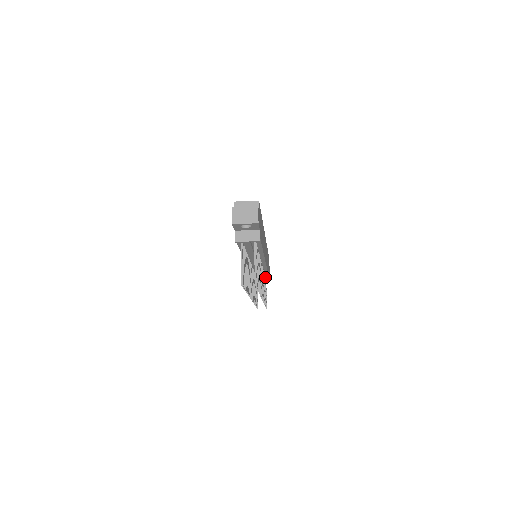
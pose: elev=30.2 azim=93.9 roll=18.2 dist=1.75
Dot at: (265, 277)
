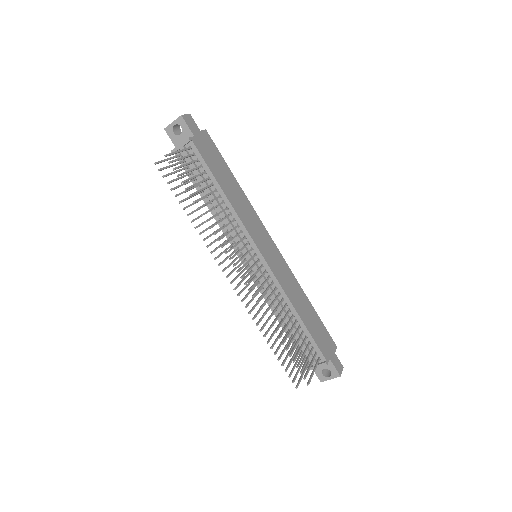
Dot at: (306, 337)
